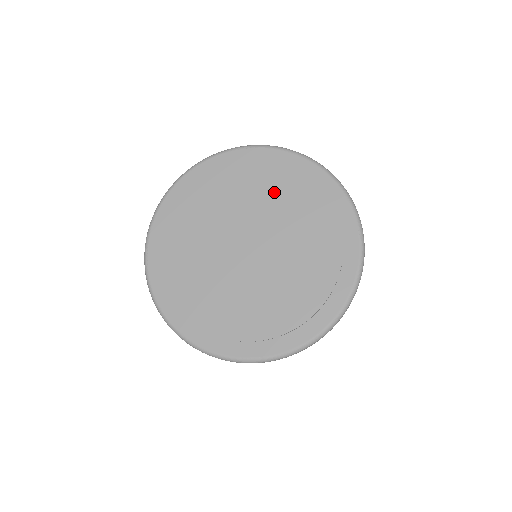
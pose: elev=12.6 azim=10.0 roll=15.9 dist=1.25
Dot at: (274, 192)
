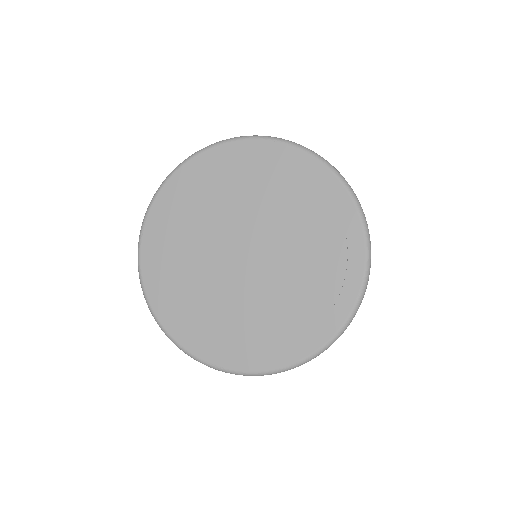
Dot at: (290, 204)
